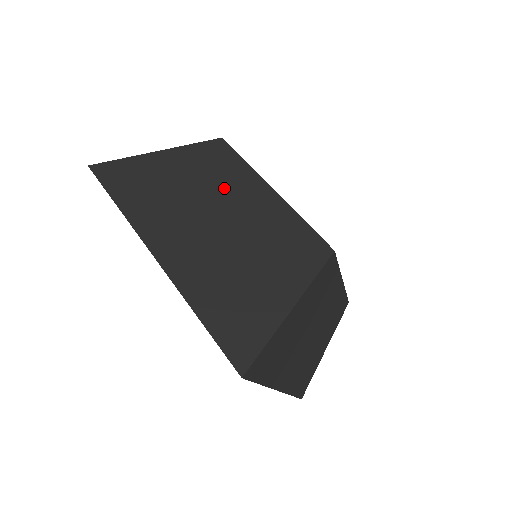
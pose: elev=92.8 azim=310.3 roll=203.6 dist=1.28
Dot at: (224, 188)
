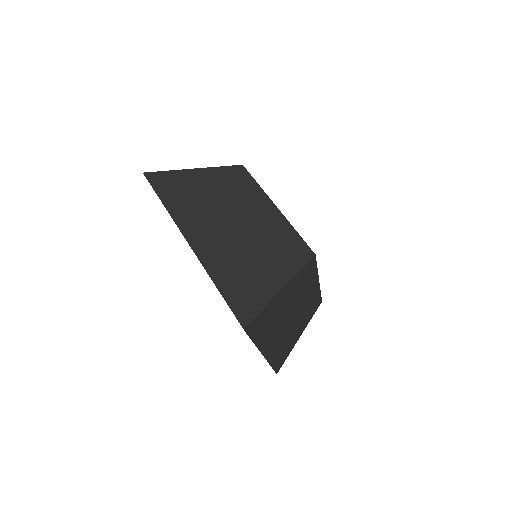
Dot at: (241, 201)
